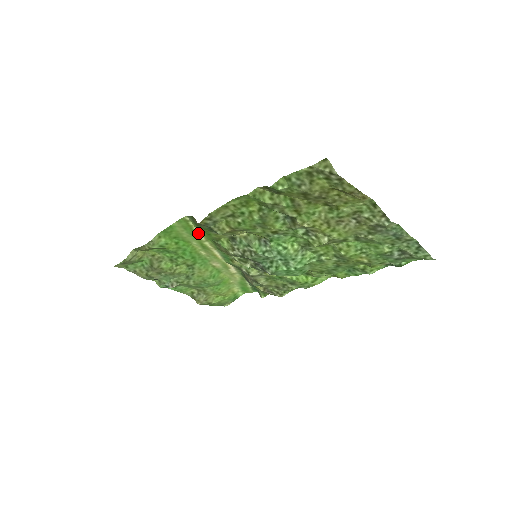
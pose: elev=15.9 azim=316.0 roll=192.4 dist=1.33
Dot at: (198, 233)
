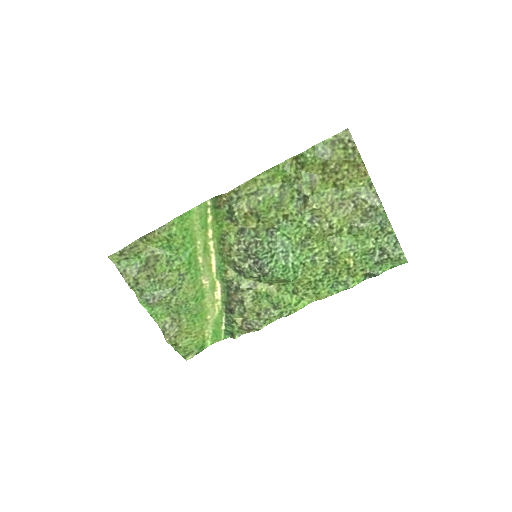
Dot at: (209, 227)
